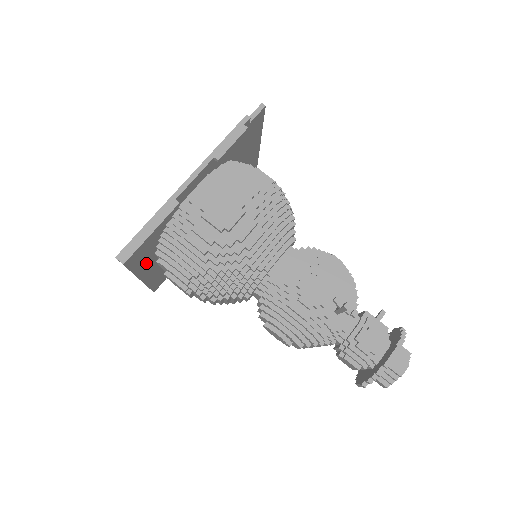
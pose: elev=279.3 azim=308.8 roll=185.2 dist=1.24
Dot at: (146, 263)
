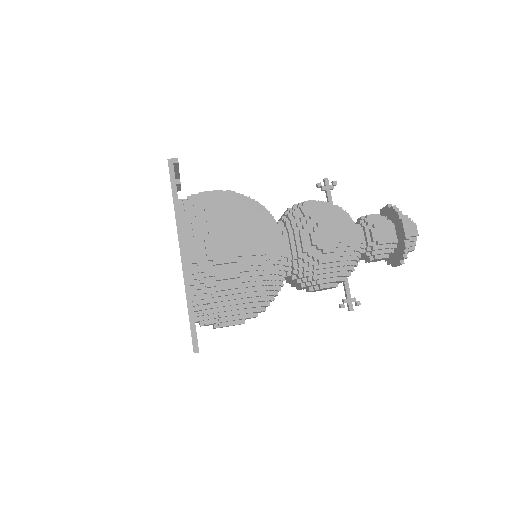
Dot at: occluded
